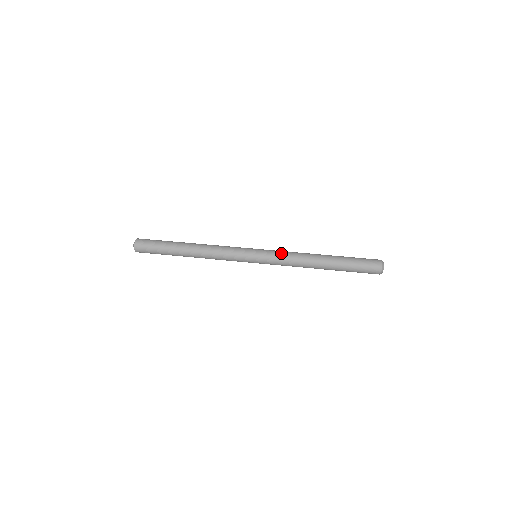
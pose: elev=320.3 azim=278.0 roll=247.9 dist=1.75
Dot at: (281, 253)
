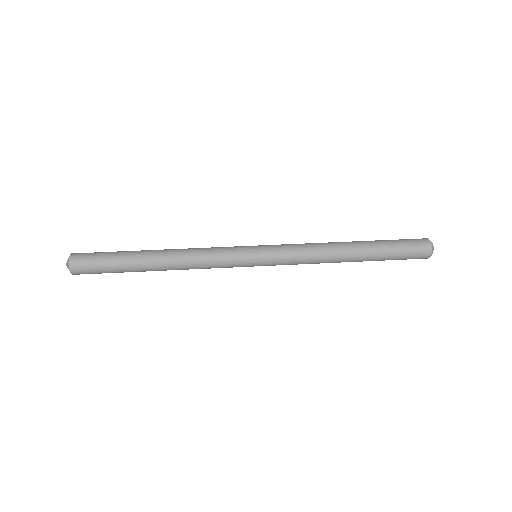
Dot at: (293, 254)
